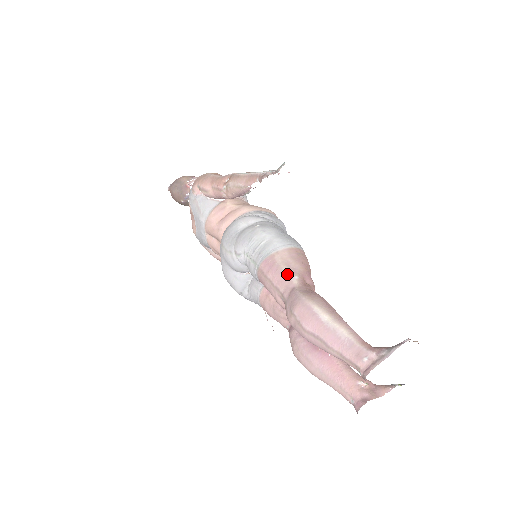
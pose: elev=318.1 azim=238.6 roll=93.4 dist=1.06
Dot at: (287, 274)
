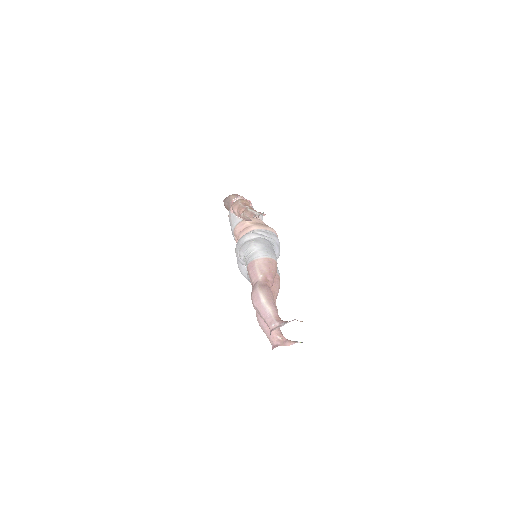
Dot at: (257, 273)
